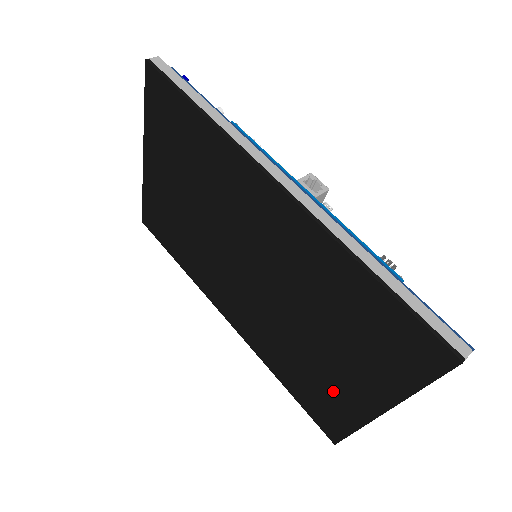
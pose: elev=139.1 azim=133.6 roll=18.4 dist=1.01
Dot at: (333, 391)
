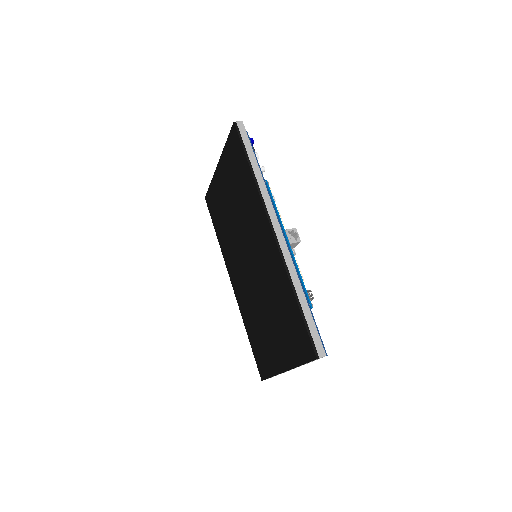
Dot at: (268, 349)
